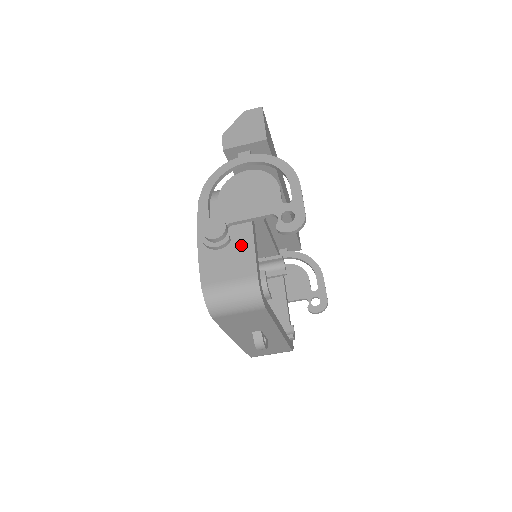
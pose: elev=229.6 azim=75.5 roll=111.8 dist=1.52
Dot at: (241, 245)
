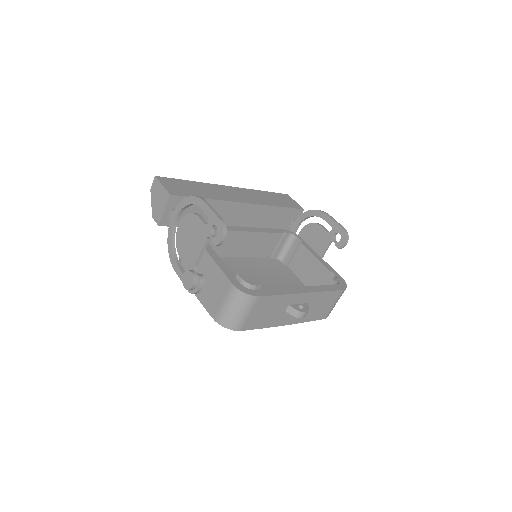
Dot at: (212, 273)
